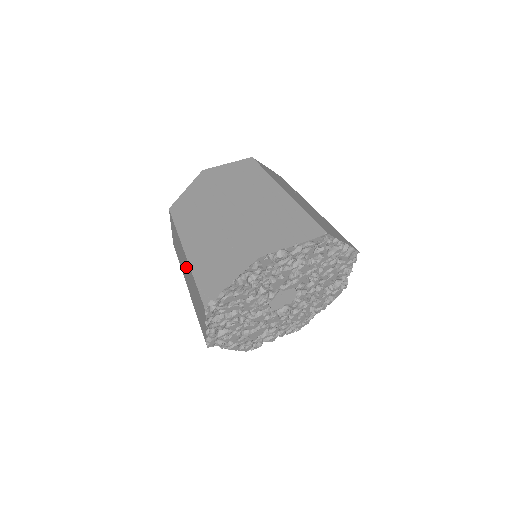
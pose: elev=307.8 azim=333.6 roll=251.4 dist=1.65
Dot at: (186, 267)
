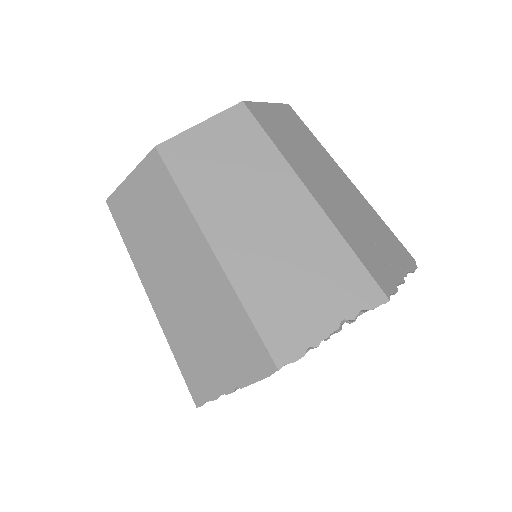
Dot at: occluded
